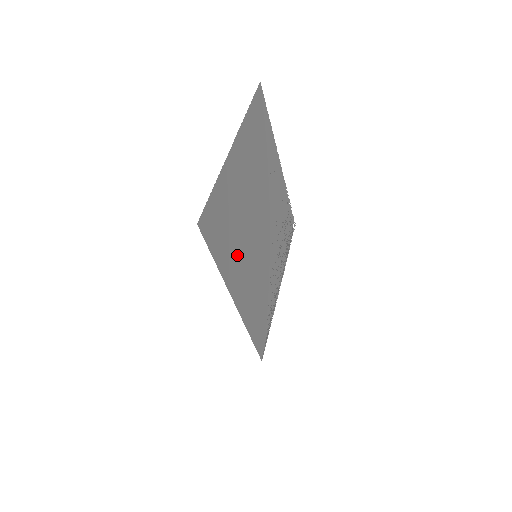
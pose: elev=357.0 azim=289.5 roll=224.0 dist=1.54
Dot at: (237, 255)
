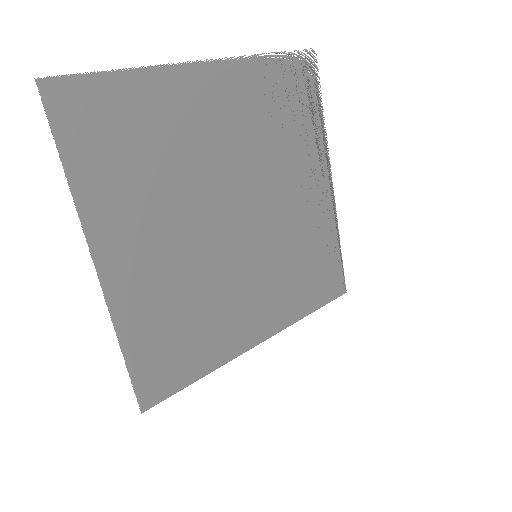
Dot at: (223, 316)
